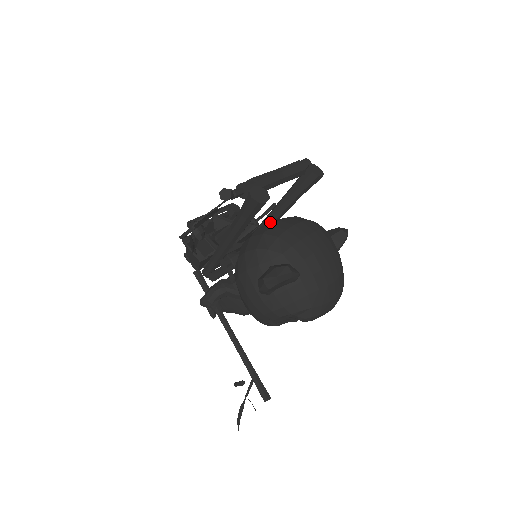
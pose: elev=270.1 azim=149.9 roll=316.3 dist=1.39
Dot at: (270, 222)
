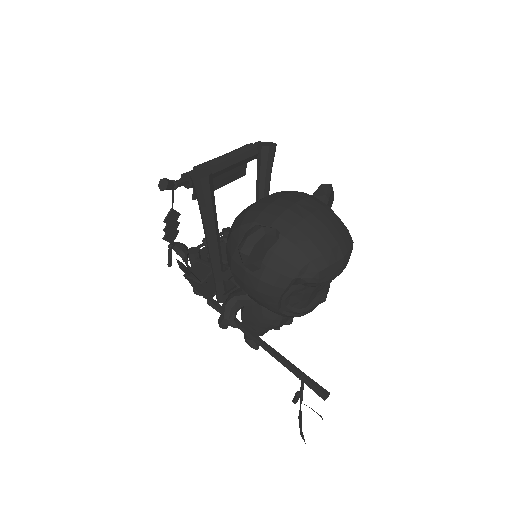
Dot at: occluded
